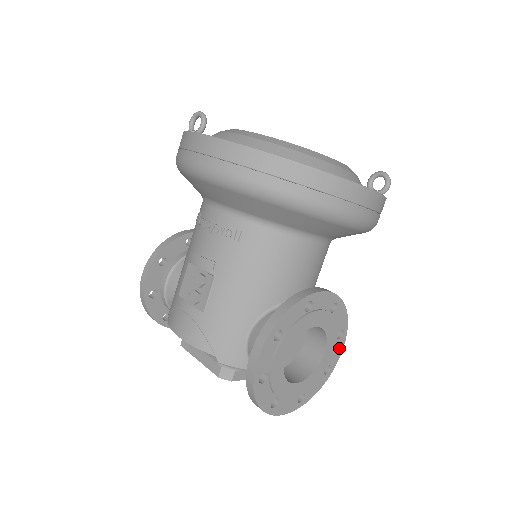
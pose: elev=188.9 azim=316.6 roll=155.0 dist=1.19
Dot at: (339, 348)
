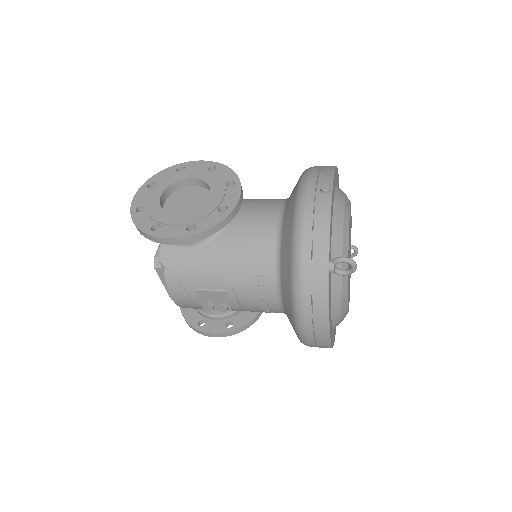
Dot at: occluded
